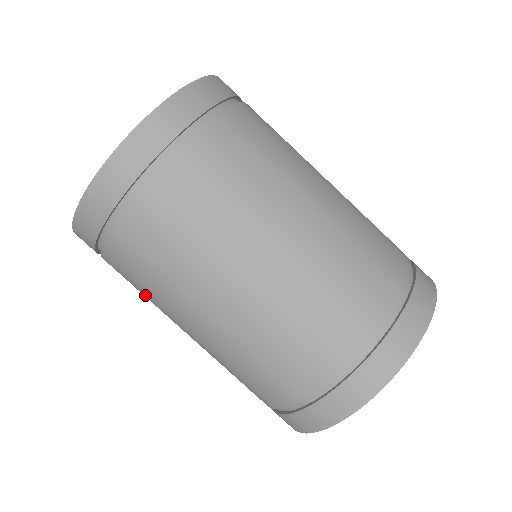
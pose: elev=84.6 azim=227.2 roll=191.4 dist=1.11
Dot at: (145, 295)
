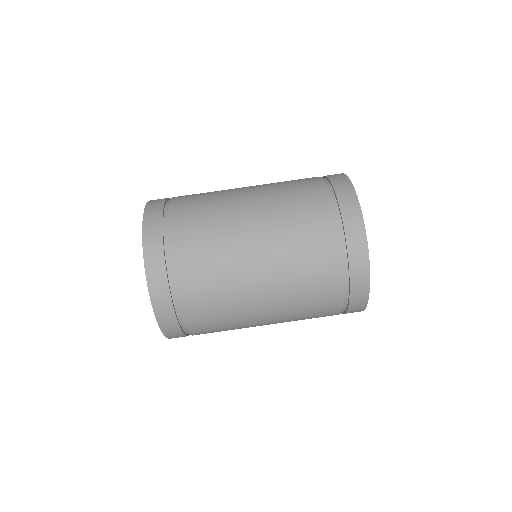
Dot at: (228, 329)
